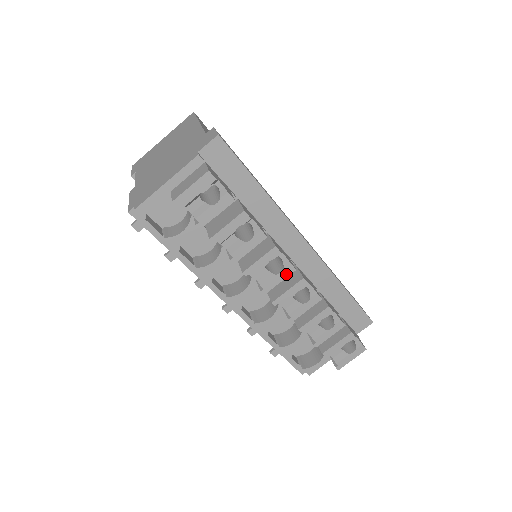
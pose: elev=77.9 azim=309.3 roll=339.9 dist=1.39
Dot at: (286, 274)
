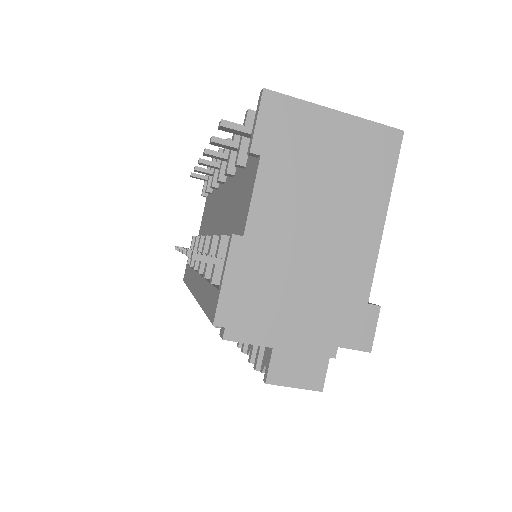
Dot at: occluded
